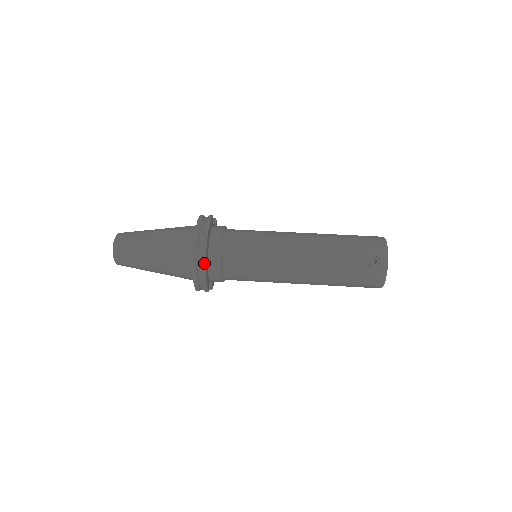
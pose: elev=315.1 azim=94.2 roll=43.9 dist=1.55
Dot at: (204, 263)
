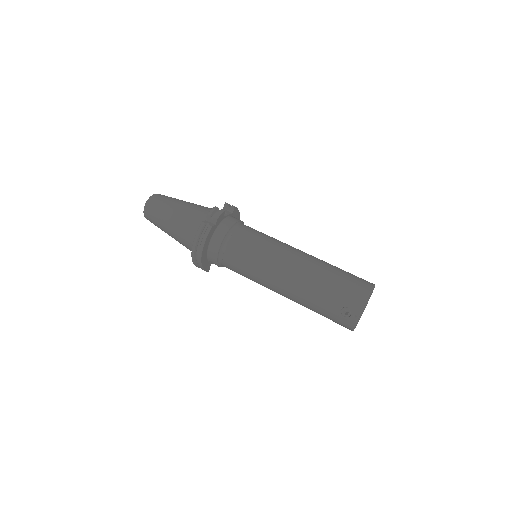
Dot at: (200, 256)
